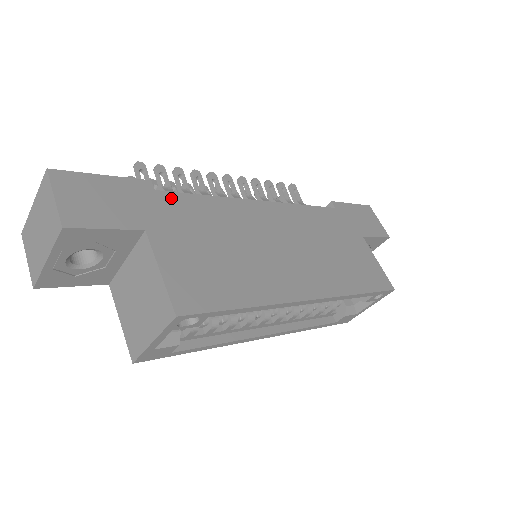
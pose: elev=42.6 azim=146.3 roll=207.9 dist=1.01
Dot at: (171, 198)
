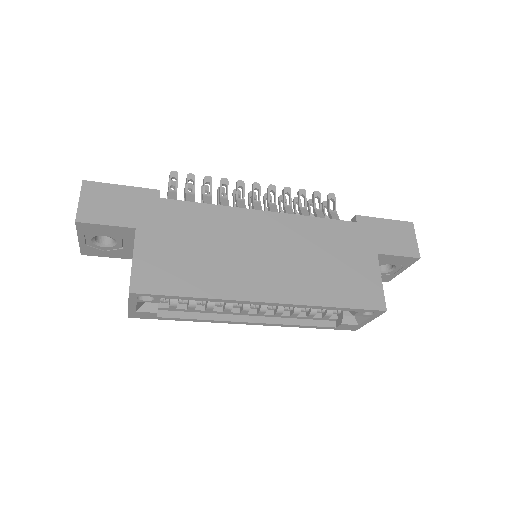
Dot at: (171, 205)
